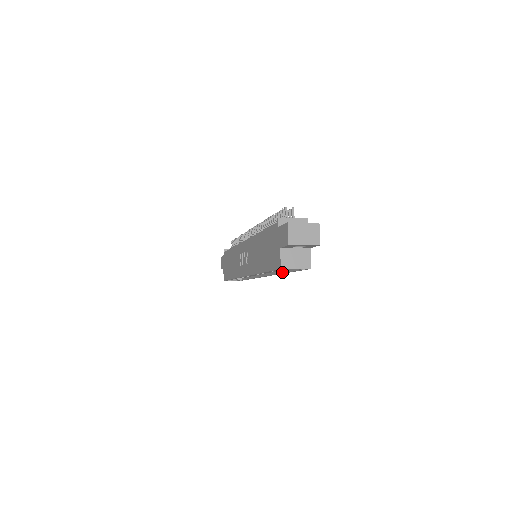
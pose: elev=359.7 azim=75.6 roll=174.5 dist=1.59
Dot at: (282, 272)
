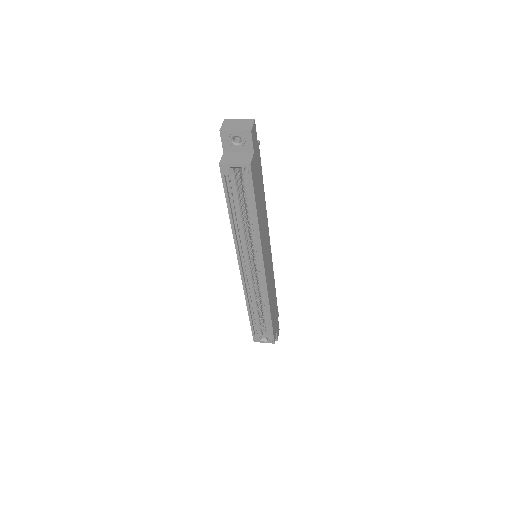
Dot at: (256, 227)
